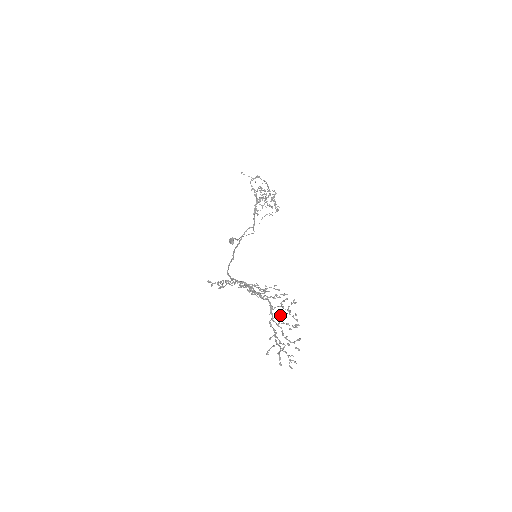
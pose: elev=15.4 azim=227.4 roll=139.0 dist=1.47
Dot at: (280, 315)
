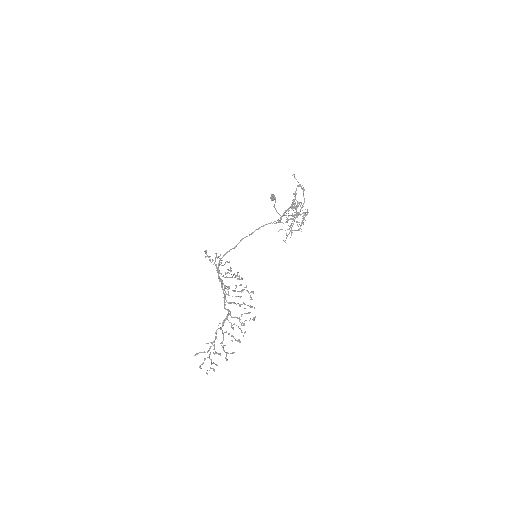
Dot at: (232, 325)
